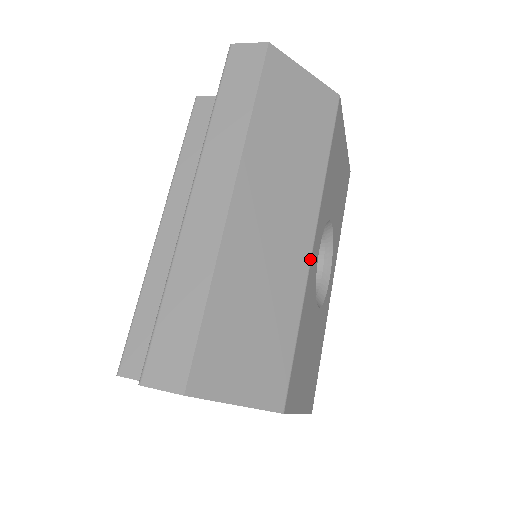
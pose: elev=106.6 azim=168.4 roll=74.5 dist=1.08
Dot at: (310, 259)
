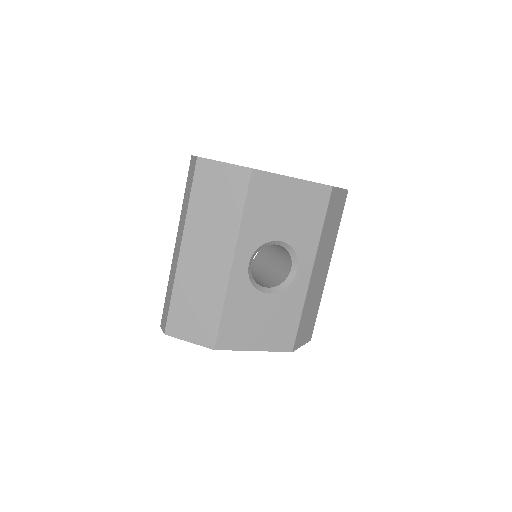
Dot at: (229, 275)
